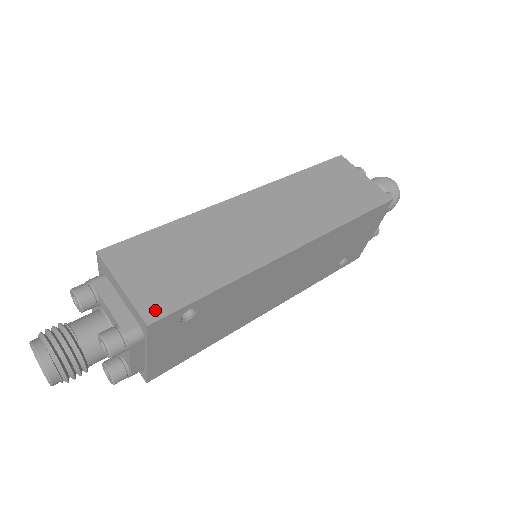
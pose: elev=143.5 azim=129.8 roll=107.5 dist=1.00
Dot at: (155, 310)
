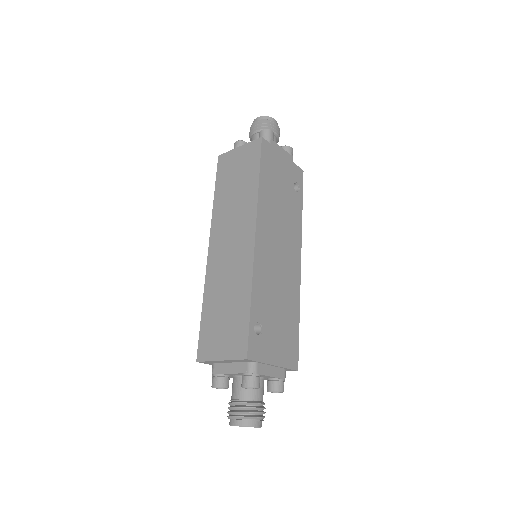
Dot at: (241, 349)
